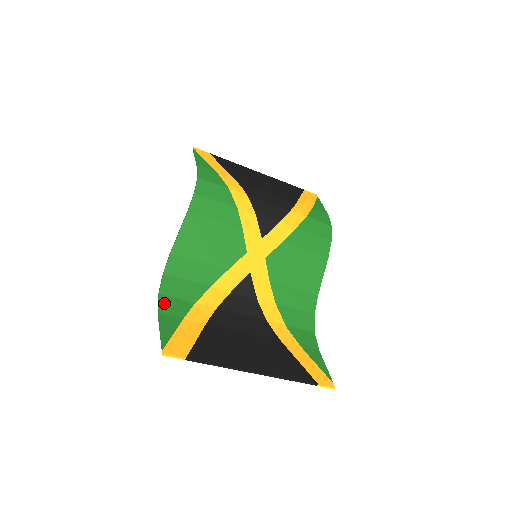
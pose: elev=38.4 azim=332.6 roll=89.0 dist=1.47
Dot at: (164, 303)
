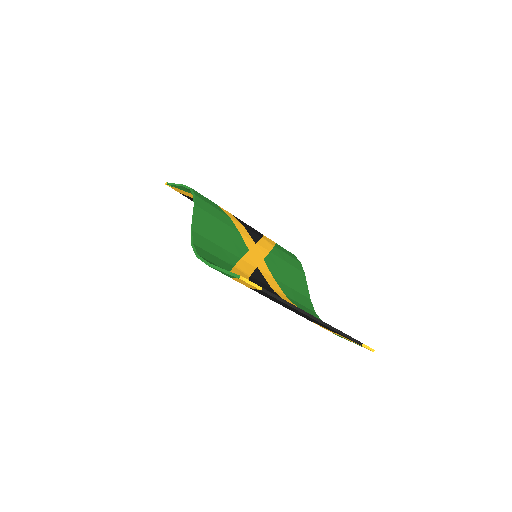
Dot at: occluded
